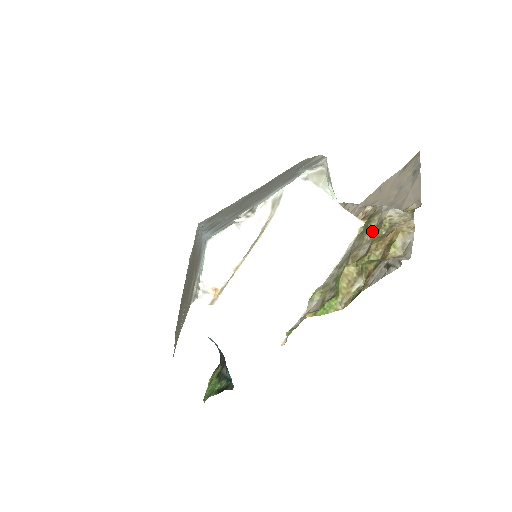
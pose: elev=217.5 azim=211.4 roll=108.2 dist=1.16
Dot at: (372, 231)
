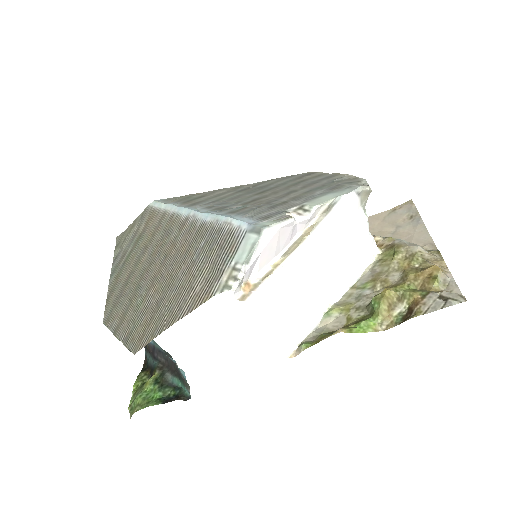
Dot at: (400, 261)
